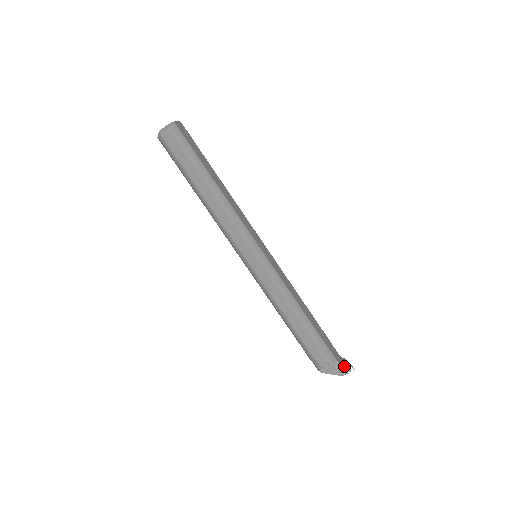
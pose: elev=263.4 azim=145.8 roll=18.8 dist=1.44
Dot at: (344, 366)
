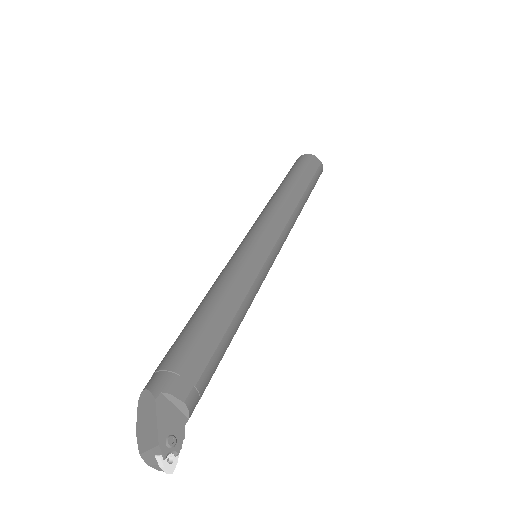
Dot at: (180, 441)
